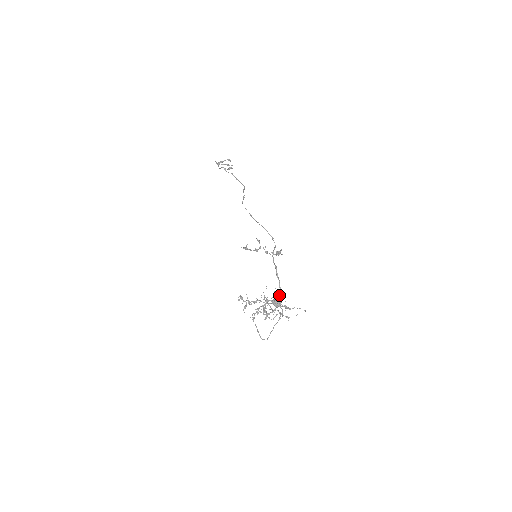
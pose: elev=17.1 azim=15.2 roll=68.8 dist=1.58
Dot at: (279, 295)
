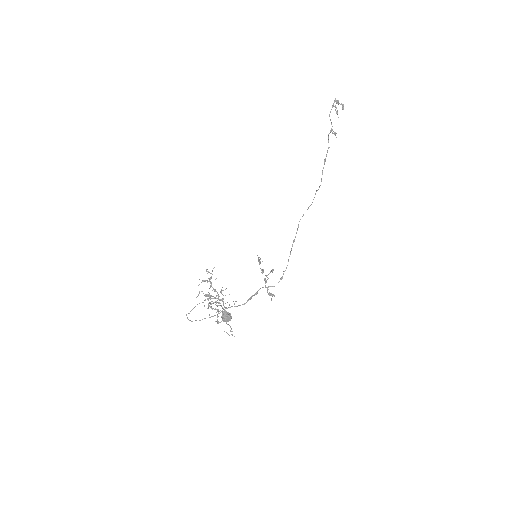
Dot at: occluded
